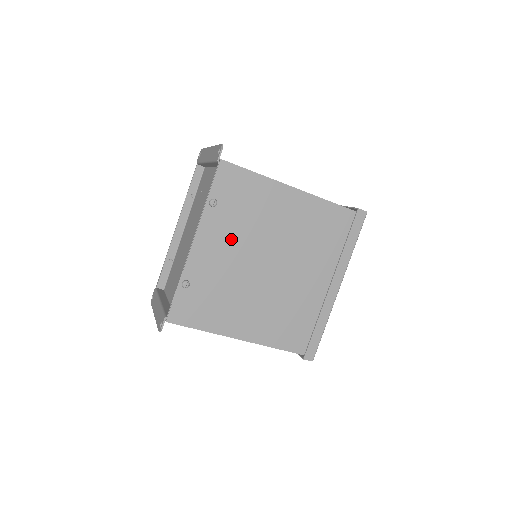
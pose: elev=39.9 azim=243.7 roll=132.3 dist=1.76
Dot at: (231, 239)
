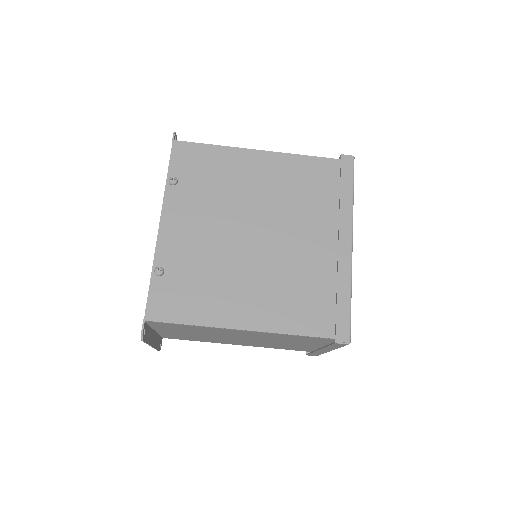
Dot at: (202, 214)
